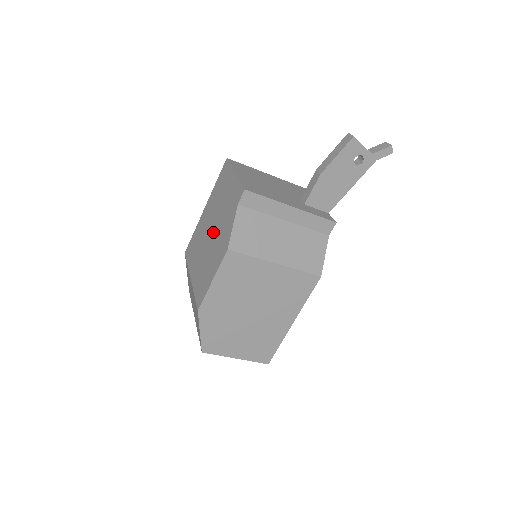
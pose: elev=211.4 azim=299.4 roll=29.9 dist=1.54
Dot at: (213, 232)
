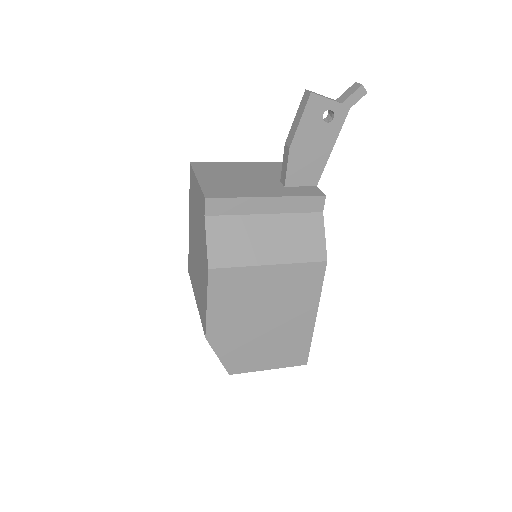
Dot at: (197, 249)
